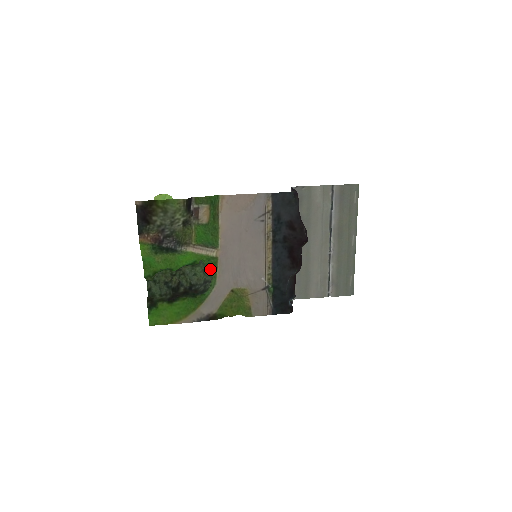
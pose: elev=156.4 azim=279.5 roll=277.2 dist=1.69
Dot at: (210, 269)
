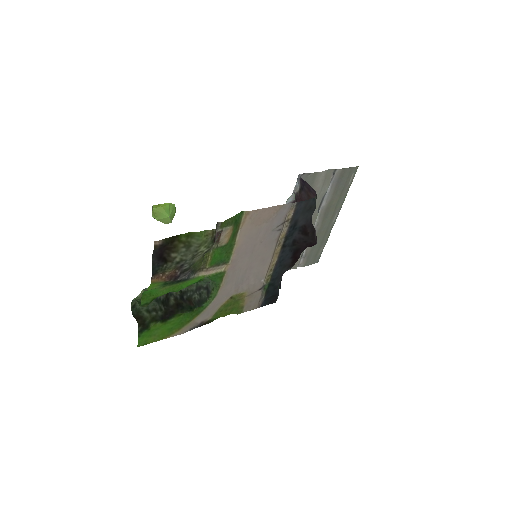
Dot at: occluded
